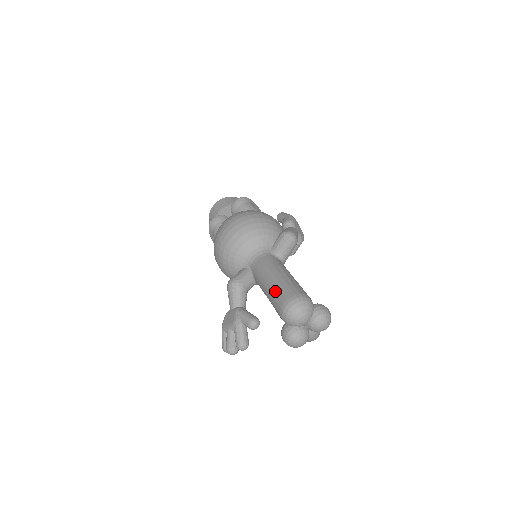
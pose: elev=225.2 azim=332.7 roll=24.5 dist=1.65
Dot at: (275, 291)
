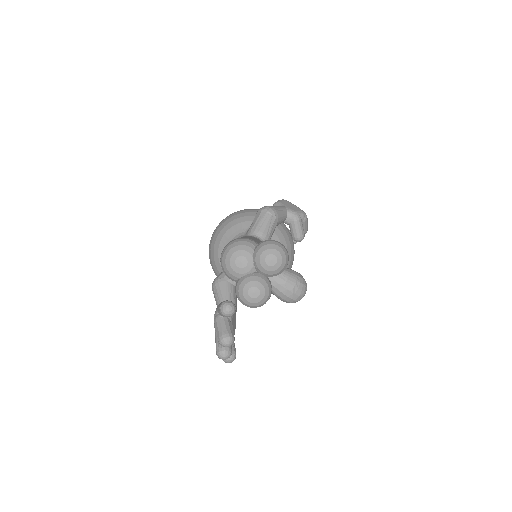
Dot at: occluded
